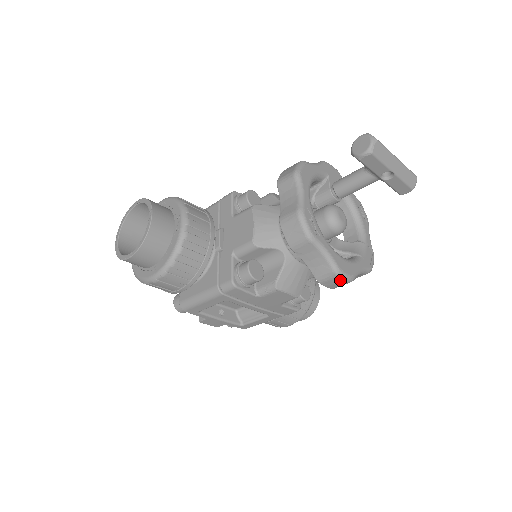
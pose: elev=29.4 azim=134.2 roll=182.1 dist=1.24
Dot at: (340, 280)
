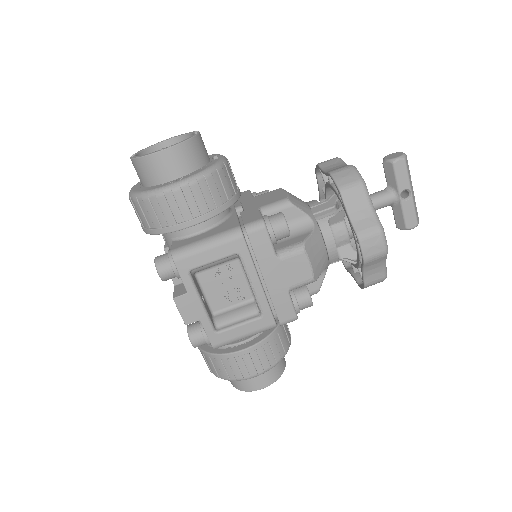
Dot at: (380, 241)
